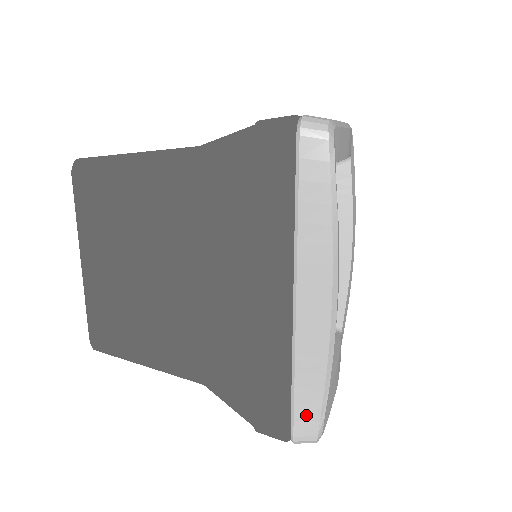
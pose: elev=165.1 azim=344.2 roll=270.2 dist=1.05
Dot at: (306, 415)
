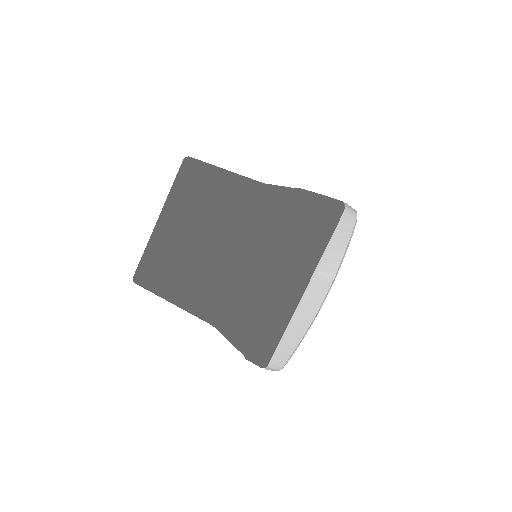
Dot at: (283, 354)
